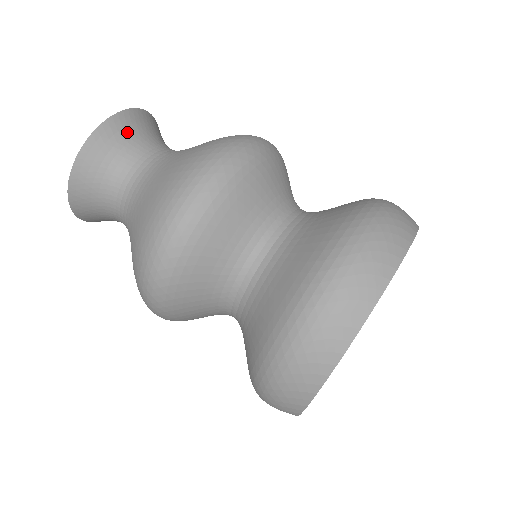
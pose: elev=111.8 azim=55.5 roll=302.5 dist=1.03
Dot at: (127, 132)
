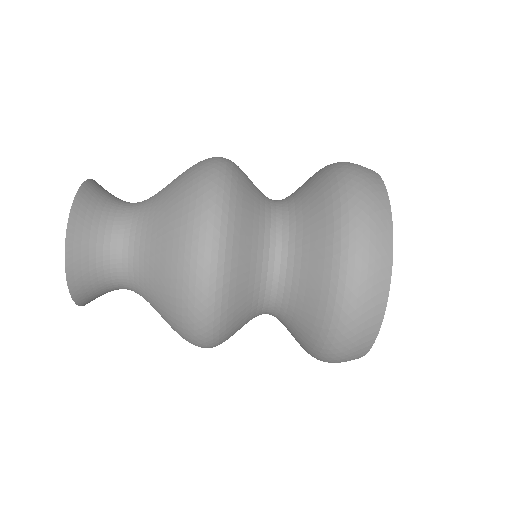
Dot at: (87, 244)
